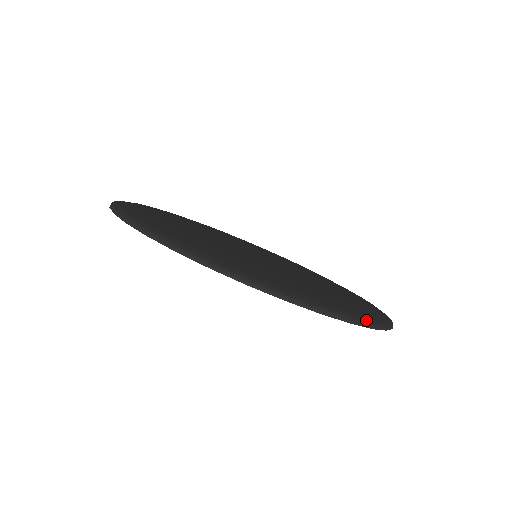
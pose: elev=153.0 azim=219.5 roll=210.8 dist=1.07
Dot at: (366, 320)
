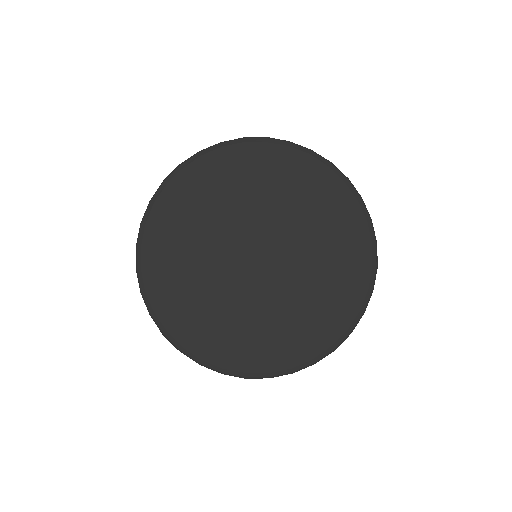
Dot at: (373, 271)
